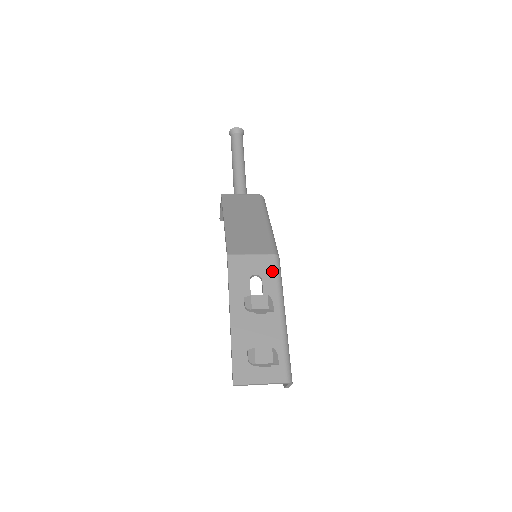
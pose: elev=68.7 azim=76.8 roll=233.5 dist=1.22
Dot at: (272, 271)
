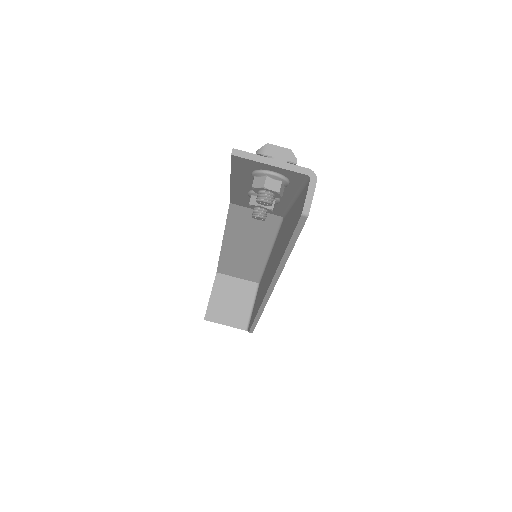
Dot at: occluded
